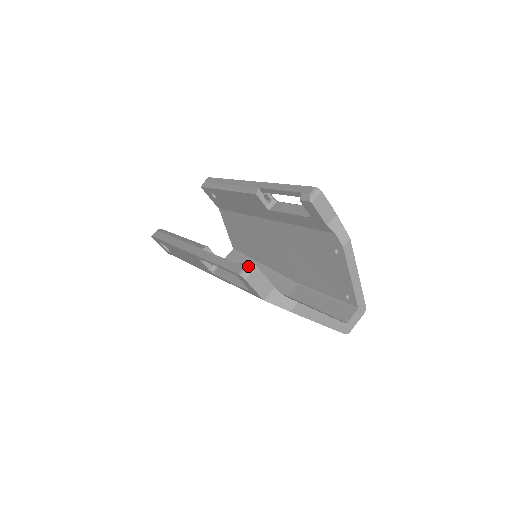
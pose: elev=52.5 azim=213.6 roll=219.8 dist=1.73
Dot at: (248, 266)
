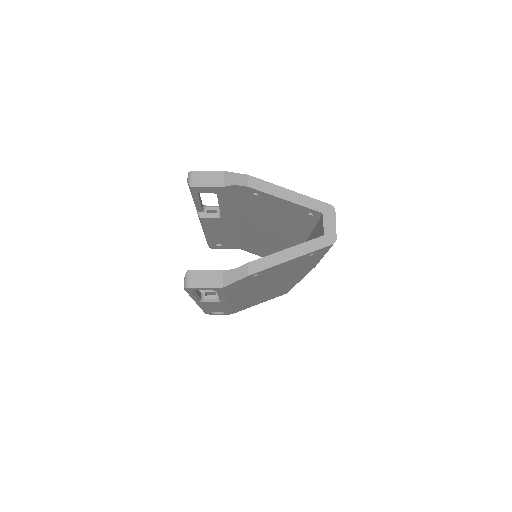
Dot at: occluded
